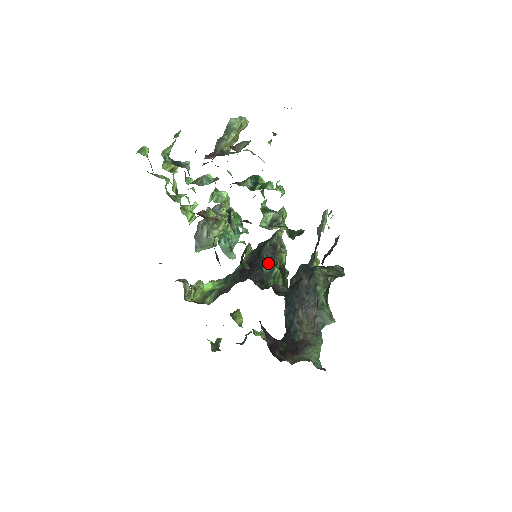
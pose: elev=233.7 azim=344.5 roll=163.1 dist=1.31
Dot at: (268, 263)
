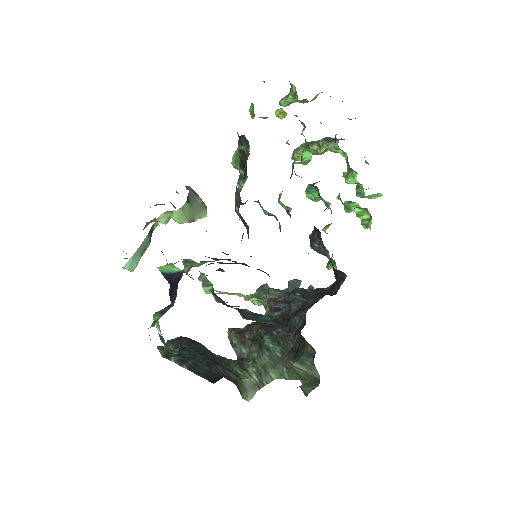
Dot at: (263, 271)
